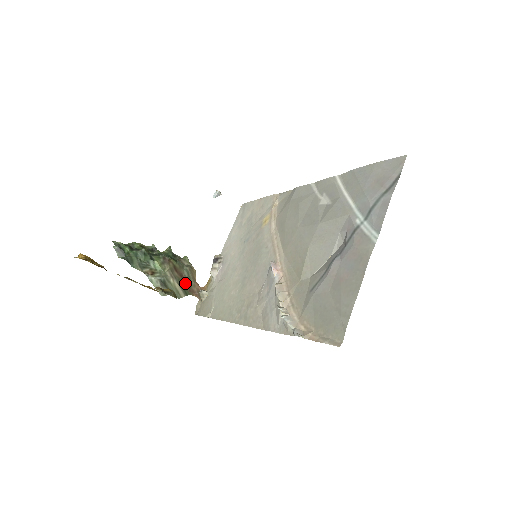
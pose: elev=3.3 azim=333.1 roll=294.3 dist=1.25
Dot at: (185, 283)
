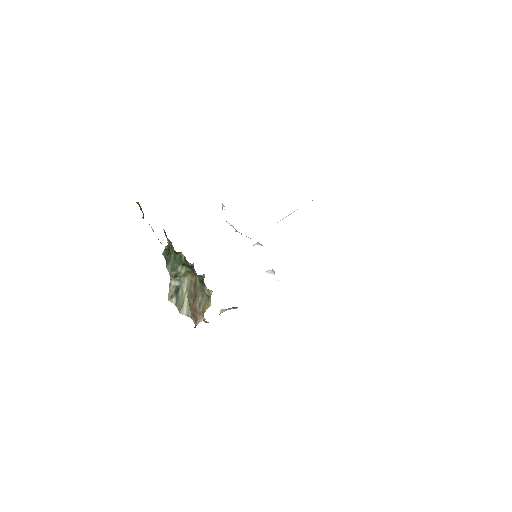
Dot at: (194, 304)
